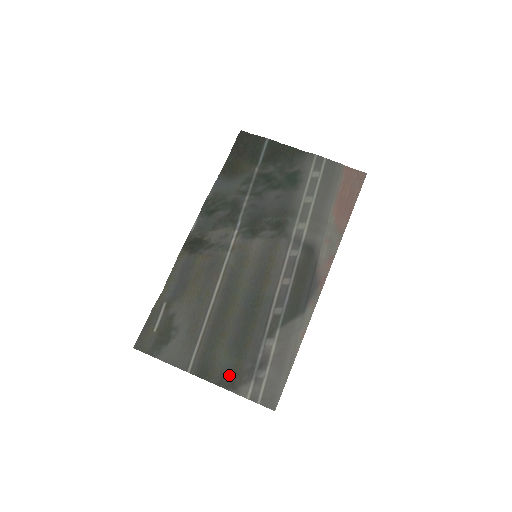
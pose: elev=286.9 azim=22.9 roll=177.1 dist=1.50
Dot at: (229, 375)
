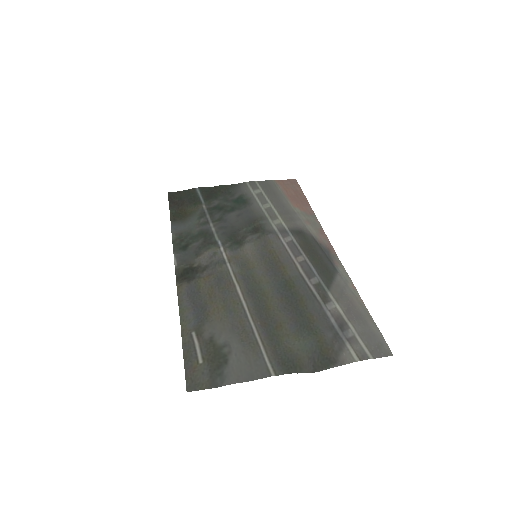
Dot at: (318, 355)
